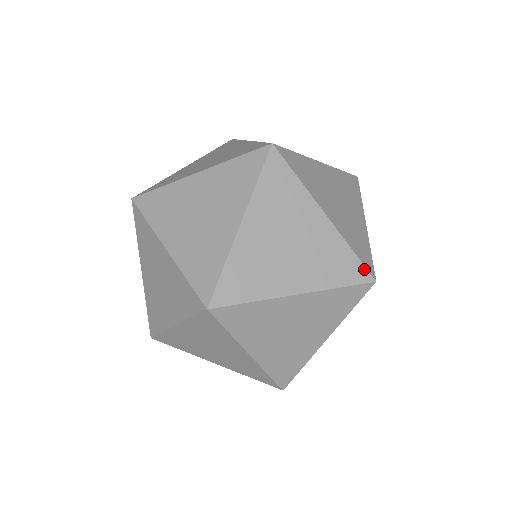
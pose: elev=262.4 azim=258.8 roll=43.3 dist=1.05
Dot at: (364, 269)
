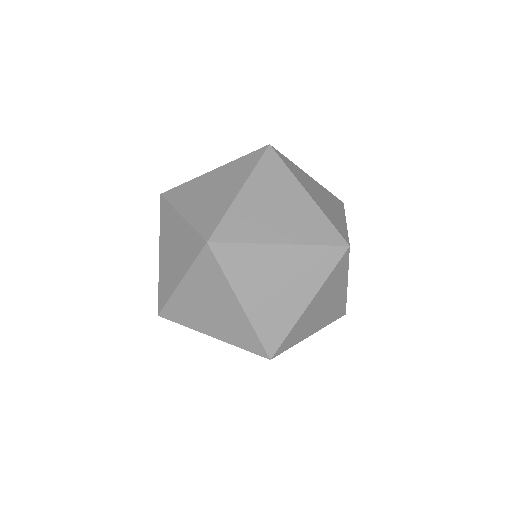
Dot at: (348, 239)
